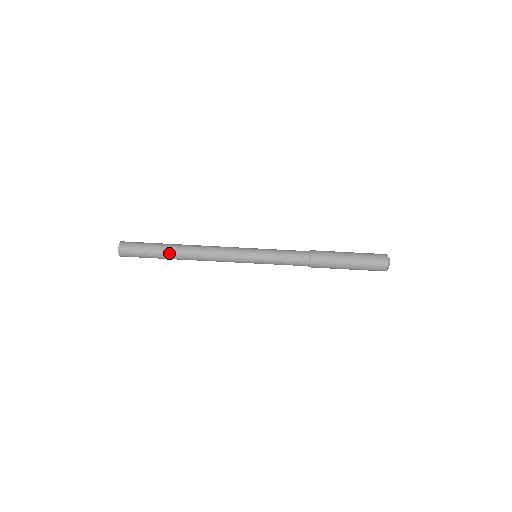
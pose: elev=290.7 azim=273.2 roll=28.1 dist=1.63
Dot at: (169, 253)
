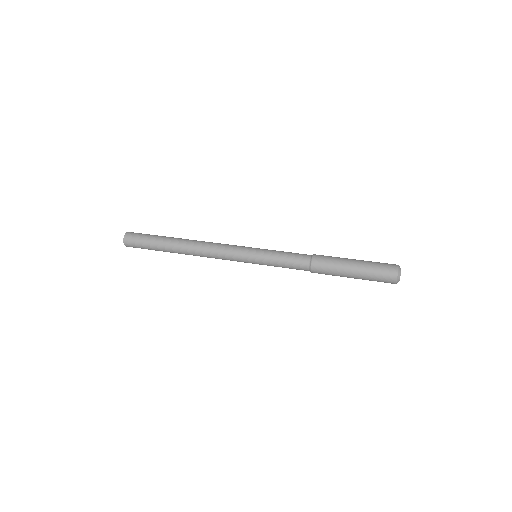
Dot at: (170, 245)
